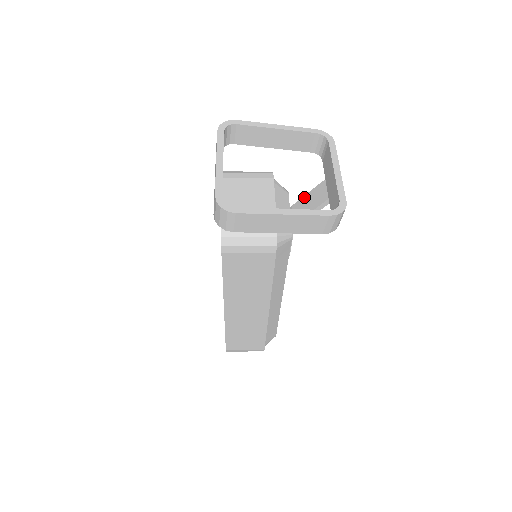
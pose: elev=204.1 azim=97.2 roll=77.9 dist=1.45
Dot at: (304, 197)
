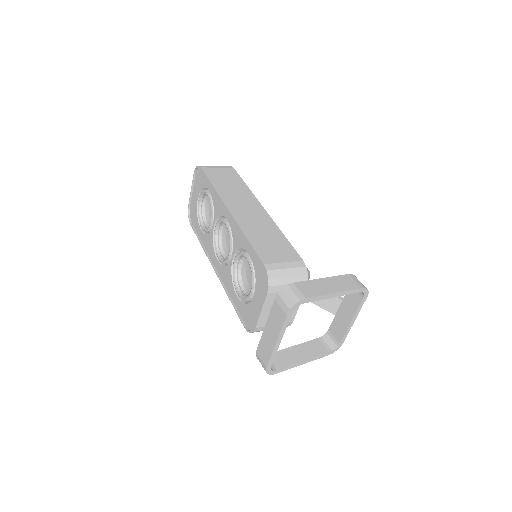
Dot at: occluded
